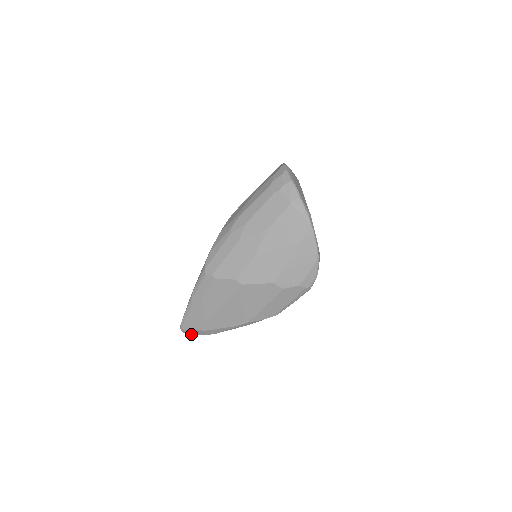
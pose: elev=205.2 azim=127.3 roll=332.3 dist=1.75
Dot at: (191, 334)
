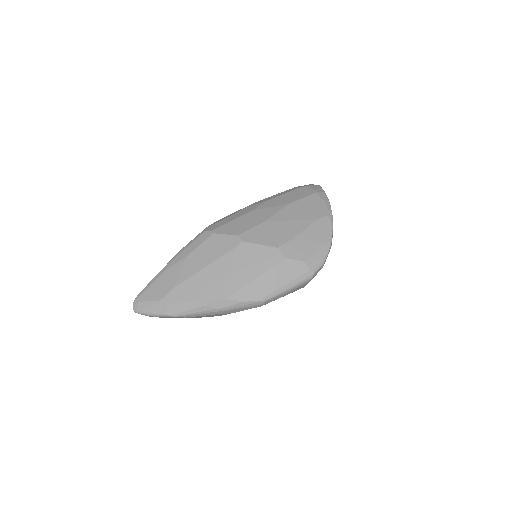
Dot at: (143, 312)
